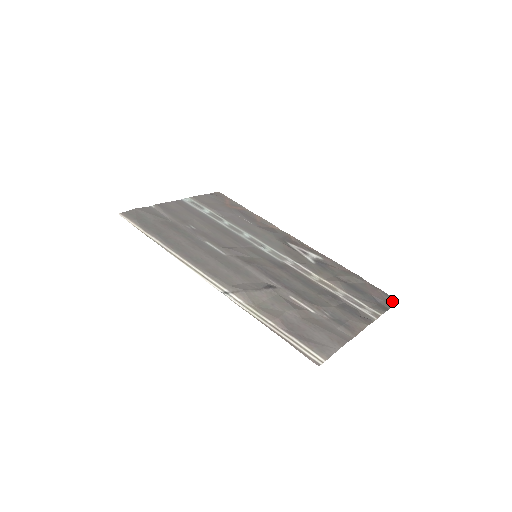
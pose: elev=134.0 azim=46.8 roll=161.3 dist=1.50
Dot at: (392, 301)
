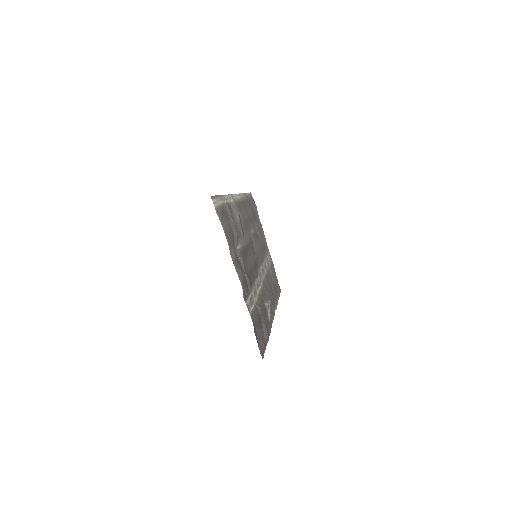
Dot at: (261, 350)
